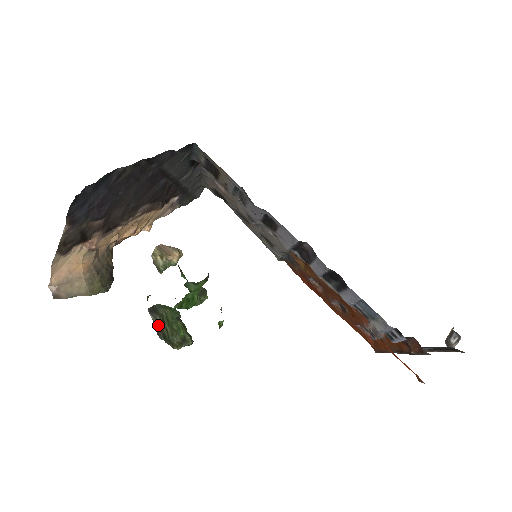
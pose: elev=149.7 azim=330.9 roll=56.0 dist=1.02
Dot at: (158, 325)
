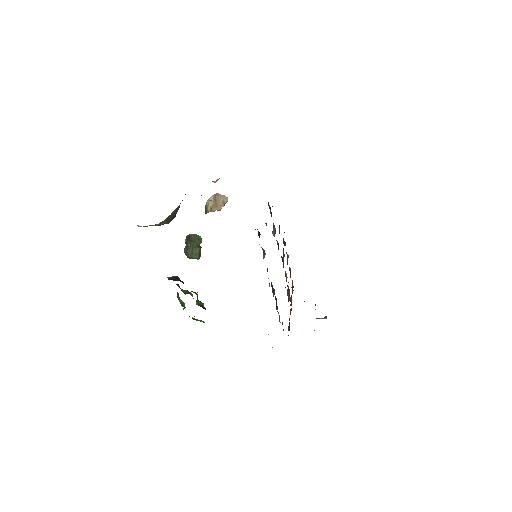
Dot at: (187, 246)
